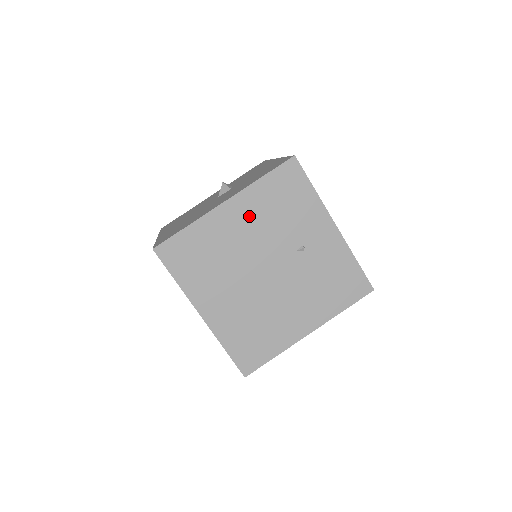
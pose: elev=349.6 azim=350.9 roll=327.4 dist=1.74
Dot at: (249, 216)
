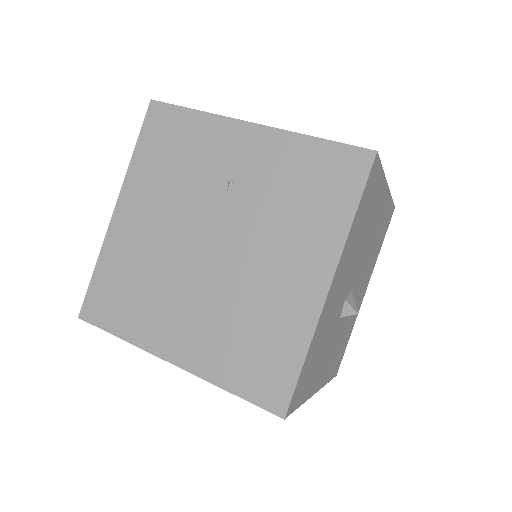
Dot at: (147, 201)
